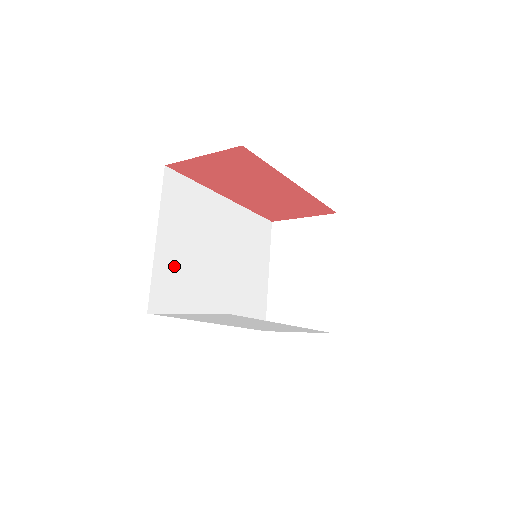
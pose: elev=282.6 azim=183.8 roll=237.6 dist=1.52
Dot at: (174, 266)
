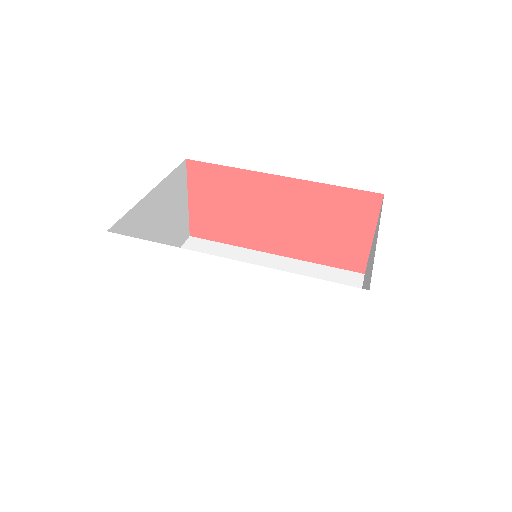
Dot at: occluded
